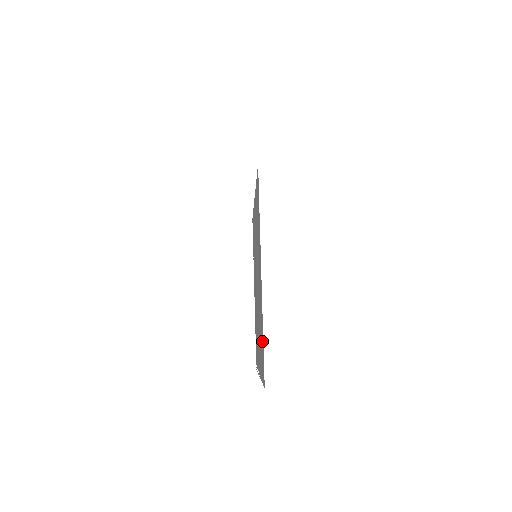
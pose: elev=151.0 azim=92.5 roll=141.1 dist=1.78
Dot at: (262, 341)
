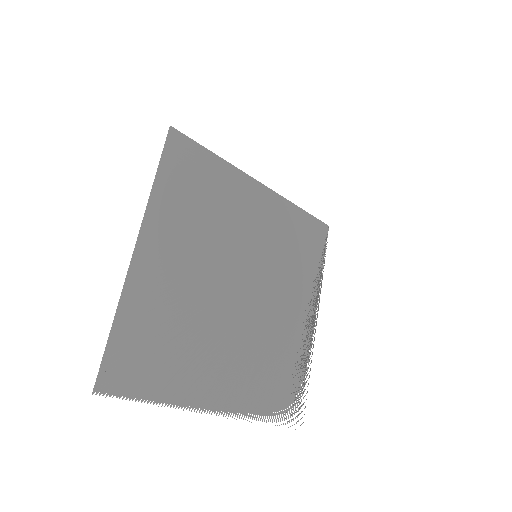
Dot at: (128, 336)
